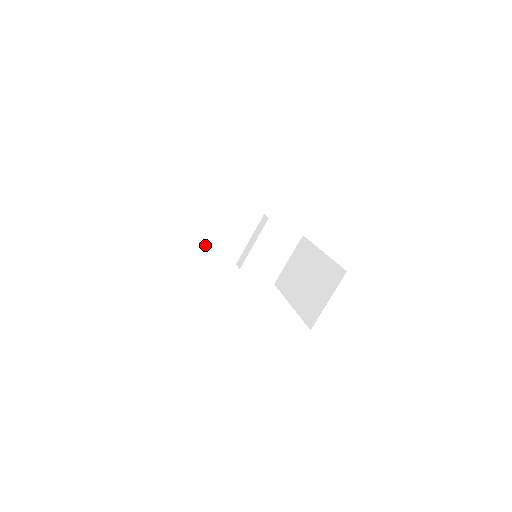
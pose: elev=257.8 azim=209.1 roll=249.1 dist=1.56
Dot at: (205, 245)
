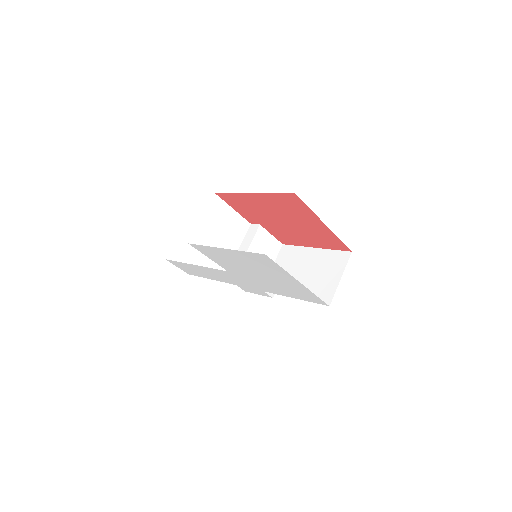
Dot at: occluded
